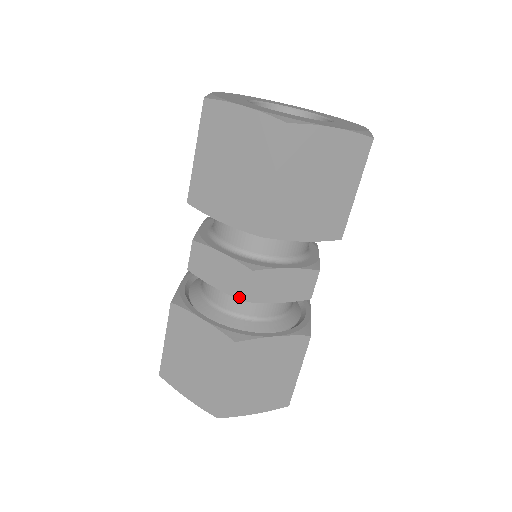
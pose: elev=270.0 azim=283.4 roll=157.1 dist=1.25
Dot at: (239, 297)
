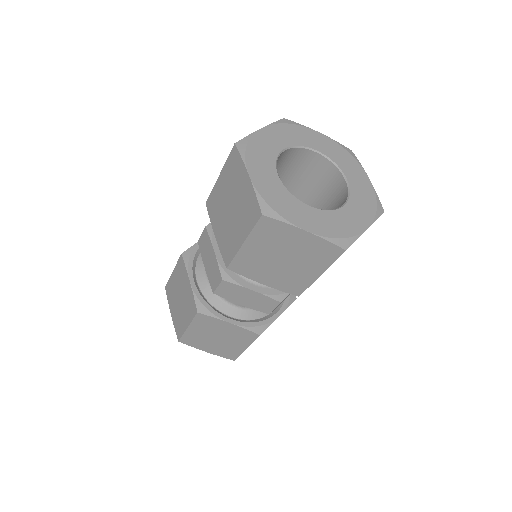
Dot at: (212, 287)
